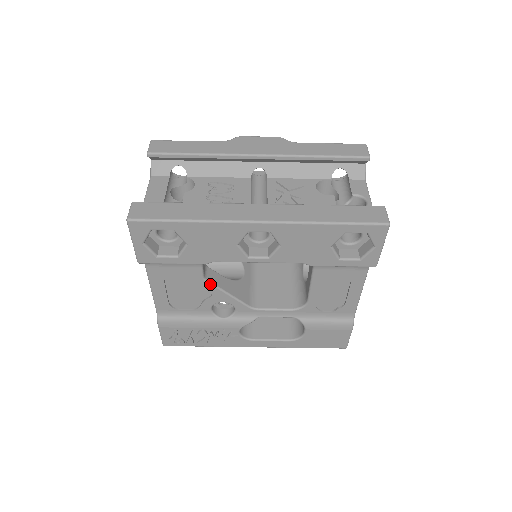
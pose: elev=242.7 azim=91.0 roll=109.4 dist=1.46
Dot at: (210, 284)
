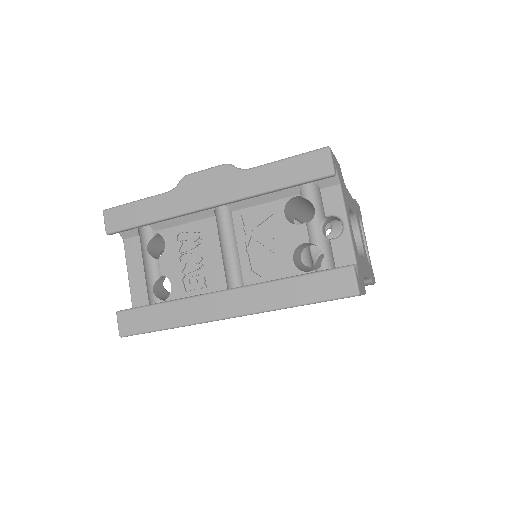
Dot at: occluded
